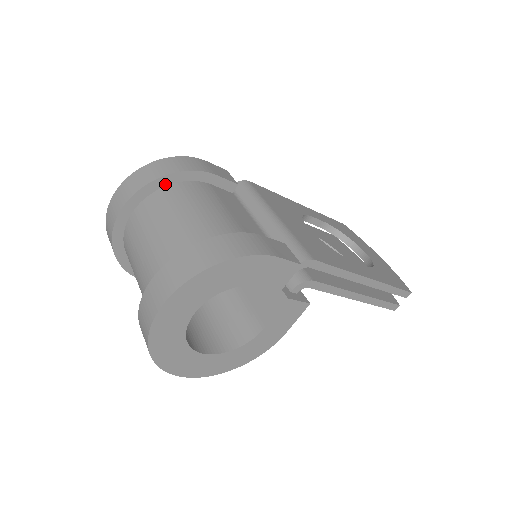
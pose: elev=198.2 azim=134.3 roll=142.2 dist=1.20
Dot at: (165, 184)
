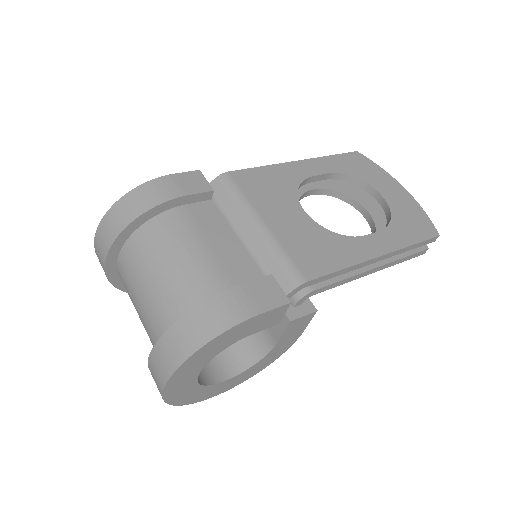
Dot at: (136, 227)
